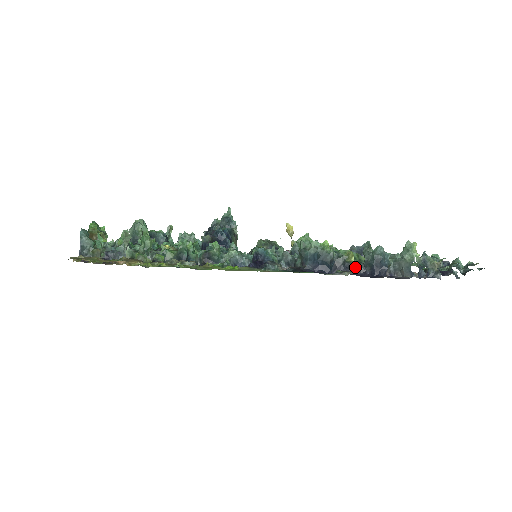
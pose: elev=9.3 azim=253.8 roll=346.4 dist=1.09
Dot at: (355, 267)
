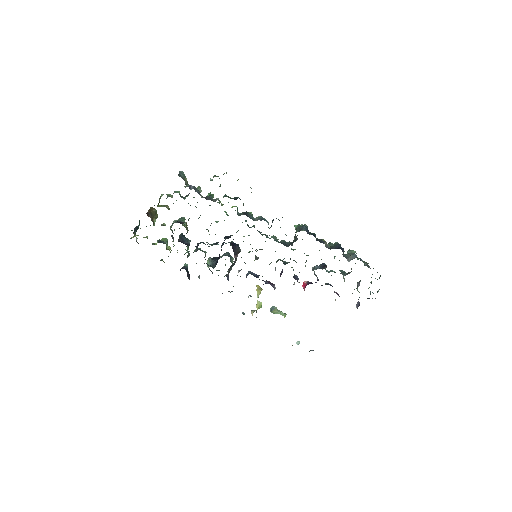
Dot at: (327, 245)
